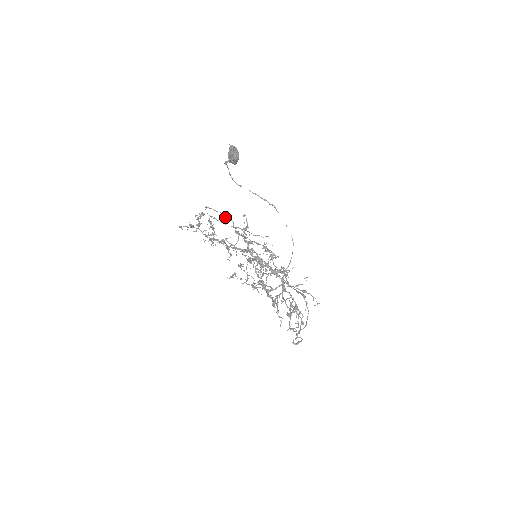
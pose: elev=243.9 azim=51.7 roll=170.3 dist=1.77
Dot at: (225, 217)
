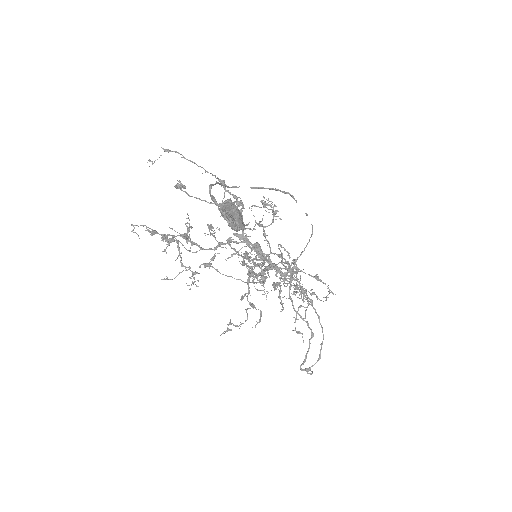
Dot at: (202, 173)
